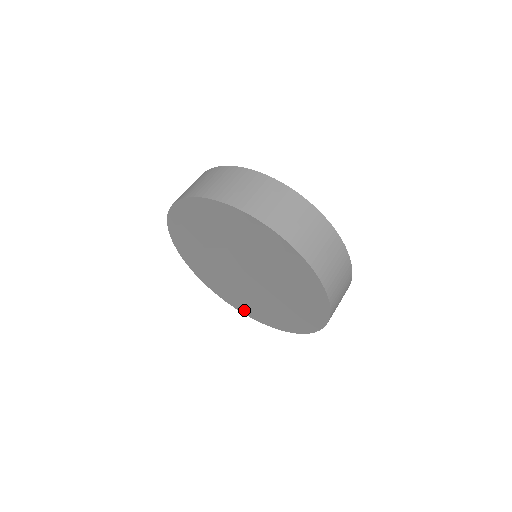
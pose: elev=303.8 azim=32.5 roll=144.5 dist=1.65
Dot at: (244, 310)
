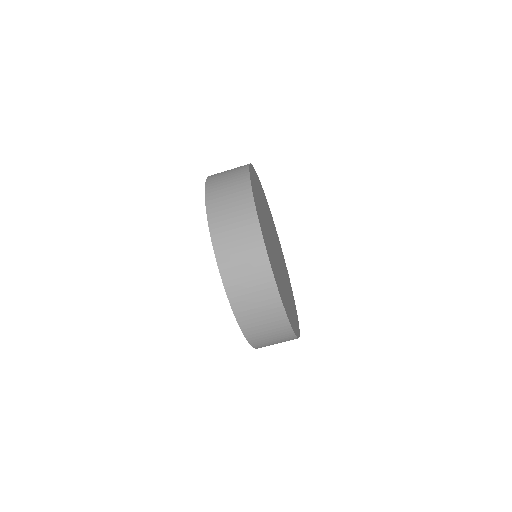
Dot at: occluded
